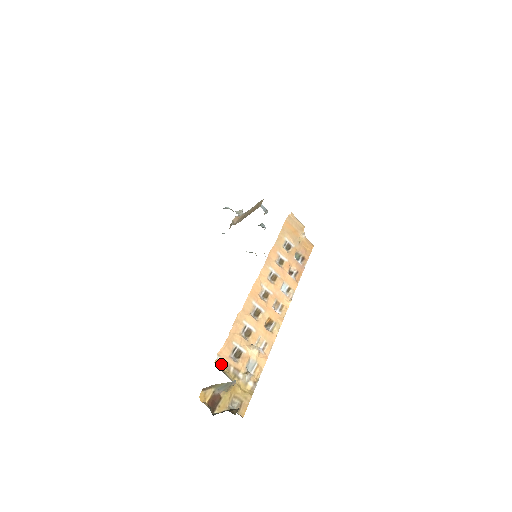
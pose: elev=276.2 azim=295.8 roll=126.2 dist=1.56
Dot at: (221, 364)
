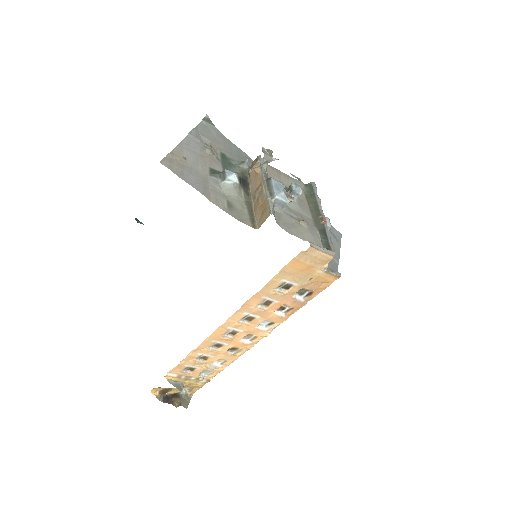
Dot at: (172, 376)
